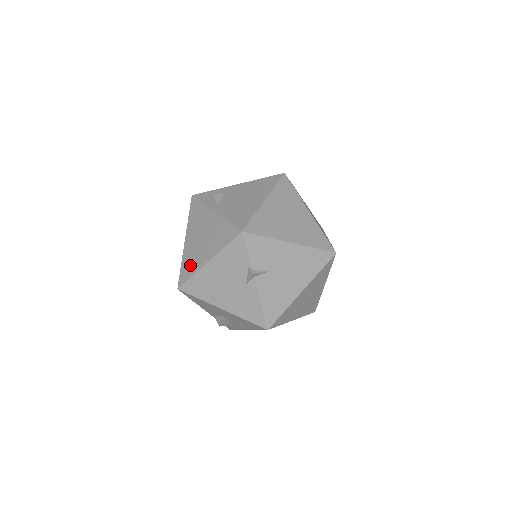
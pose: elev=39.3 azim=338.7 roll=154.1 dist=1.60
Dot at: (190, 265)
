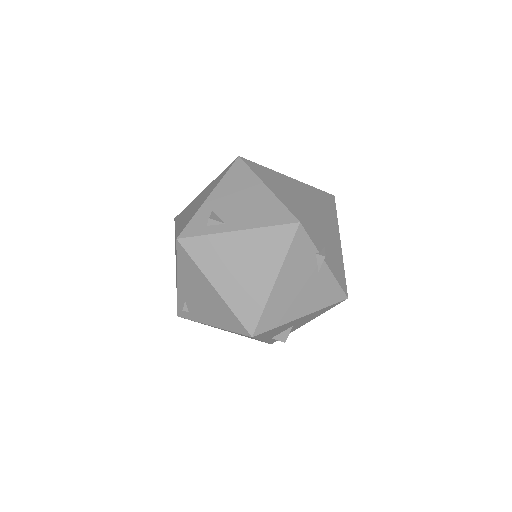
Dot at: (250, 303)
